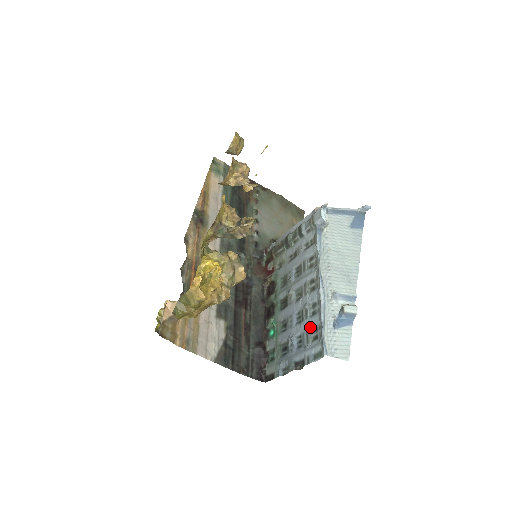
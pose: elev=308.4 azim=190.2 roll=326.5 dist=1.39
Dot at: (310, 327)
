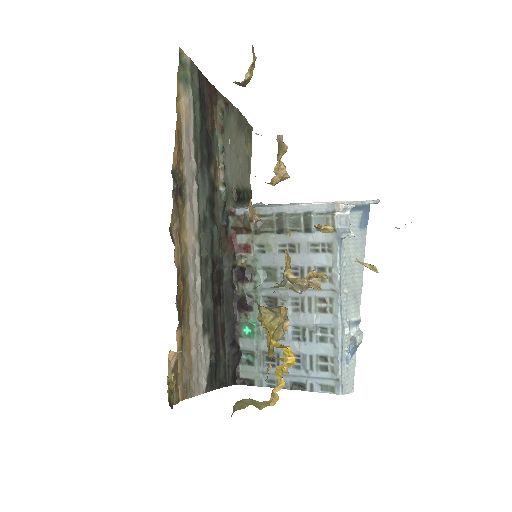
Dot at: (317, 354)
